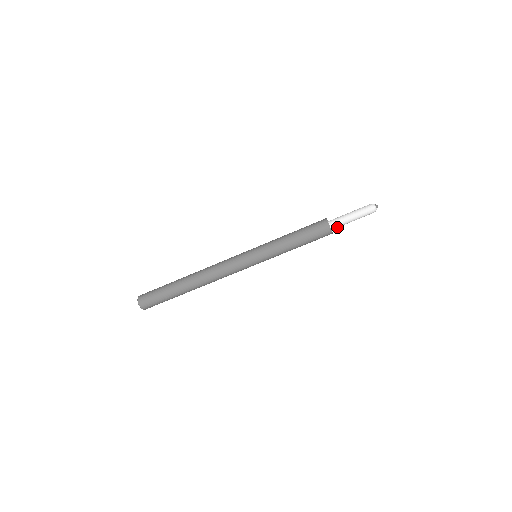
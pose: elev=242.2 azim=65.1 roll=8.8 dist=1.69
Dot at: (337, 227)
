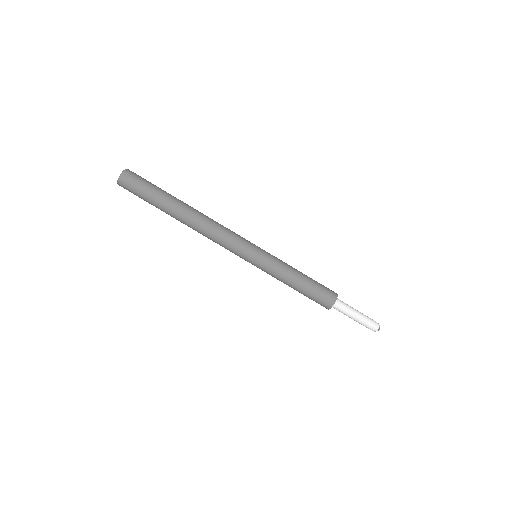
Dot at: (337, 309)
